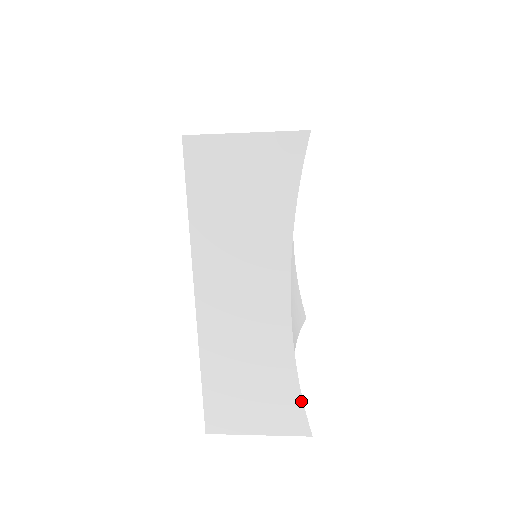
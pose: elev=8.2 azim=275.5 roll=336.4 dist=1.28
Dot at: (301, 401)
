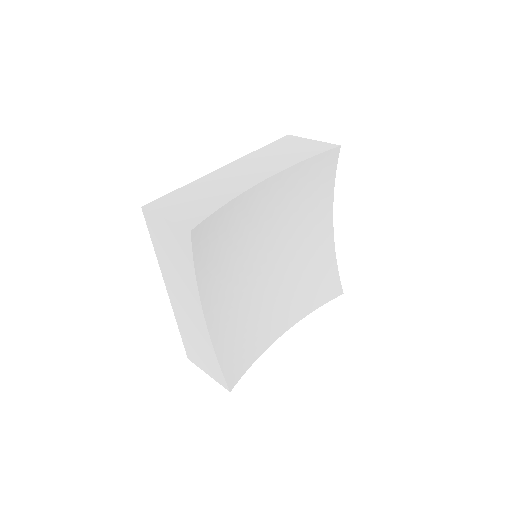
Dot at: (221, 371)
